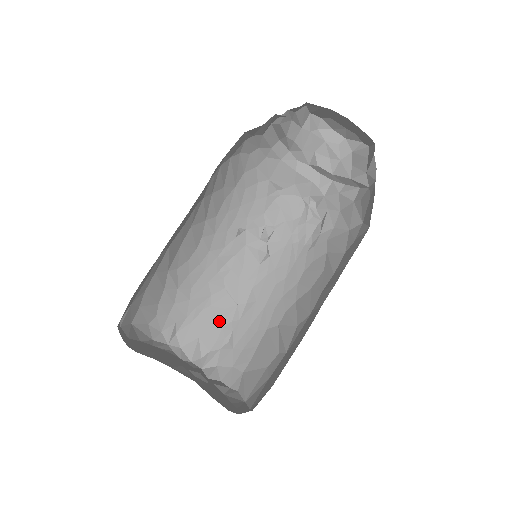
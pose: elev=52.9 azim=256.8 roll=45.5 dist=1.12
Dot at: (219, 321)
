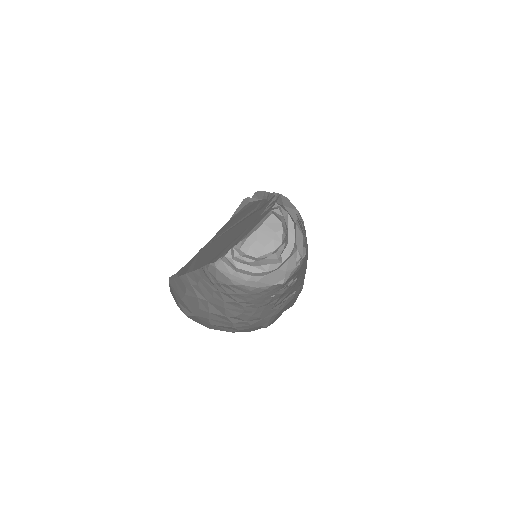
Dot at: occluded
